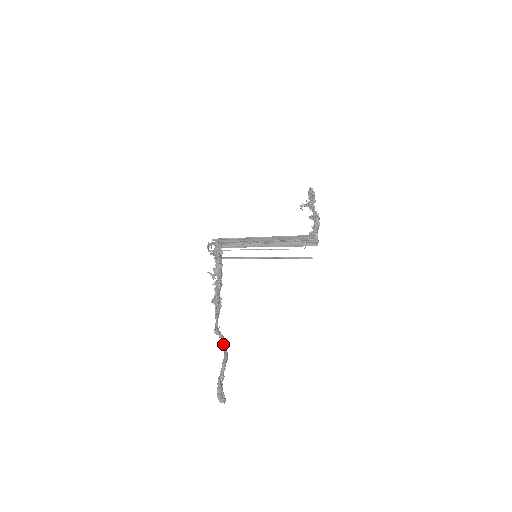
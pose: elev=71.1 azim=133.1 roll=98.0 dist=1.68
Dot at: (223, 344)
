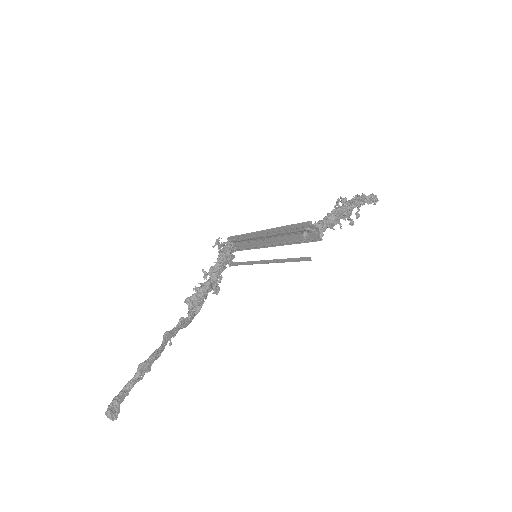
Dot at: (161, 349)
